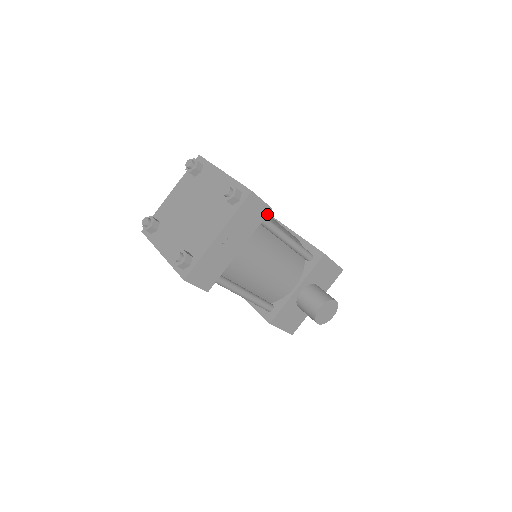
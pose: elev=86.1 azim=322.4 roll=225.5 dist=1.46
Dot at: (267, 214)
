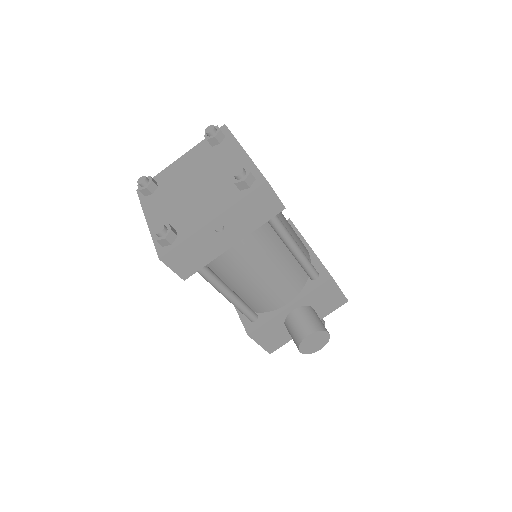
Dot at: (278, 213)
